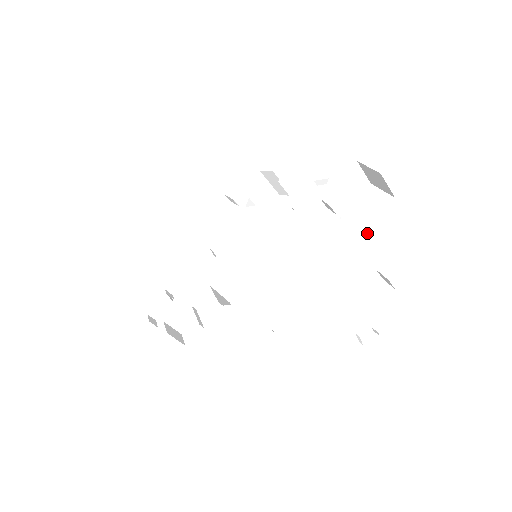
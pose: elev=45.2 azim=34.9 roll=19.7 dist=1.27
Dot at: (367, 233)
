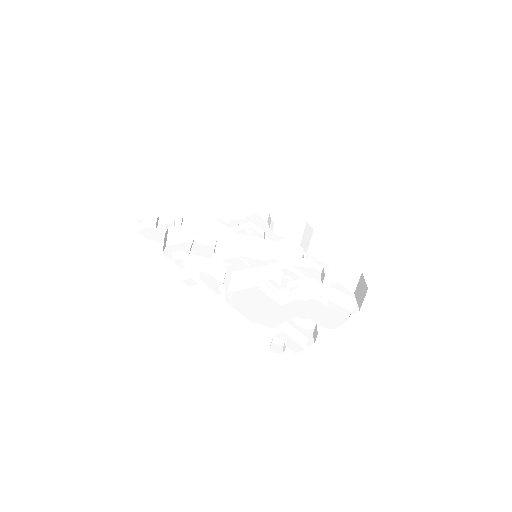
Dot at: (327, 309)
